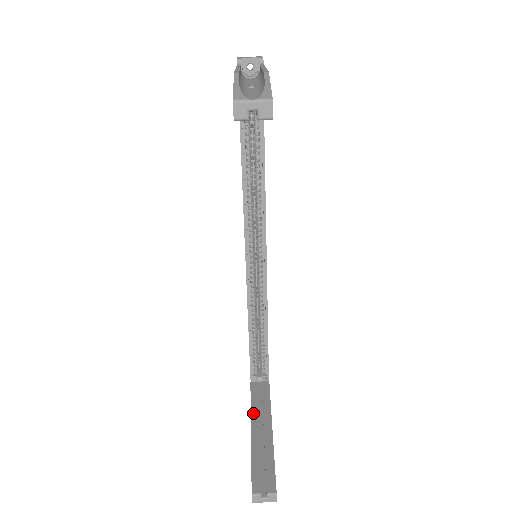
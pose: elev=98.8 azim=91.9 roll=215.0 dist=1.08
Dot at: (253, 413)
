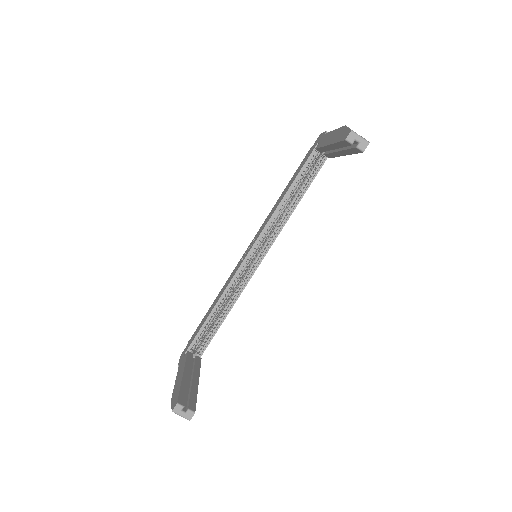
Dot at: (187, 366)
